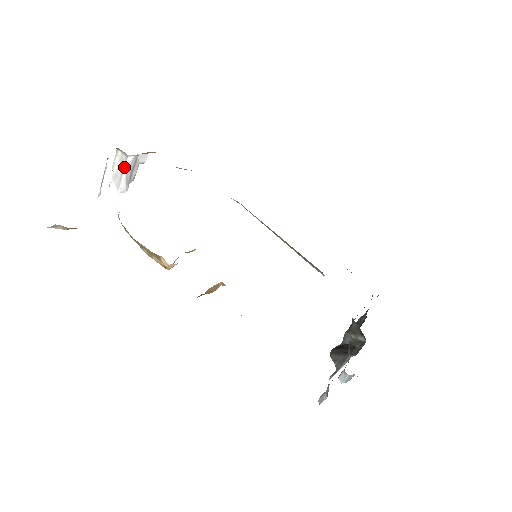
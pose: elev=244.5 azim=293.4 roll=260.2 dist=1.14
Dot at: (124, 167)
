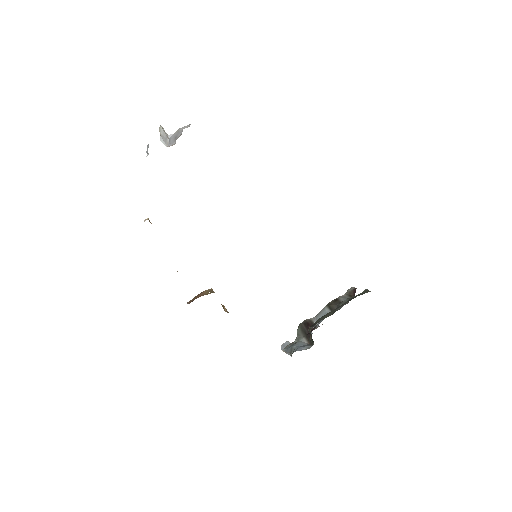
Dot at: (167, 137)
